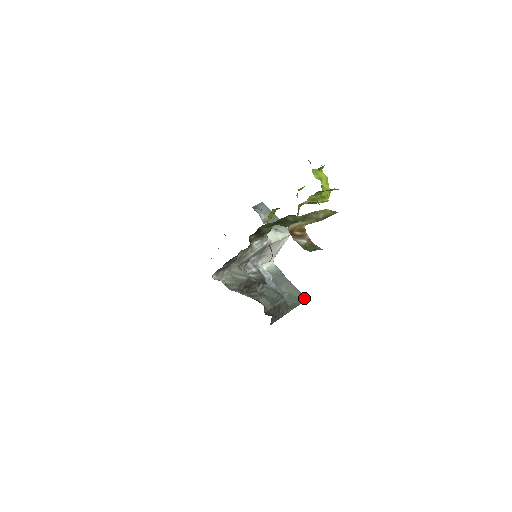
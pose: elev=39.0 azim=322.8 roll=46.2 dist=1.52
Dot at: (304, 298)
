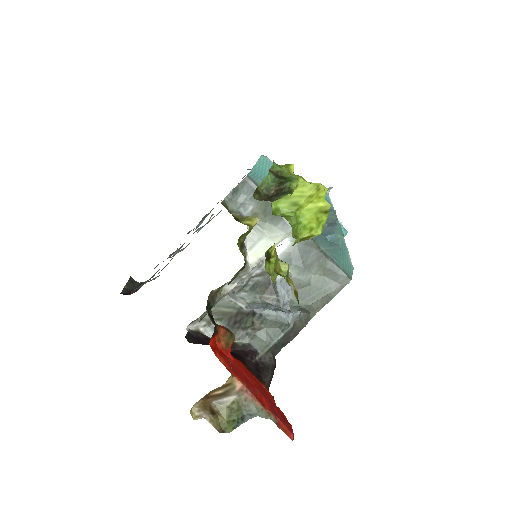
Dot at: (345, 281)
